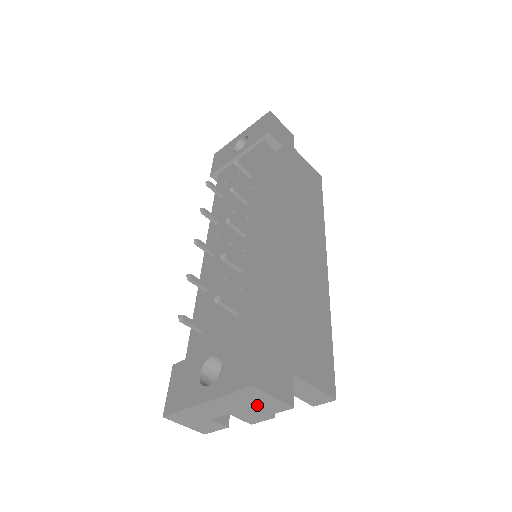
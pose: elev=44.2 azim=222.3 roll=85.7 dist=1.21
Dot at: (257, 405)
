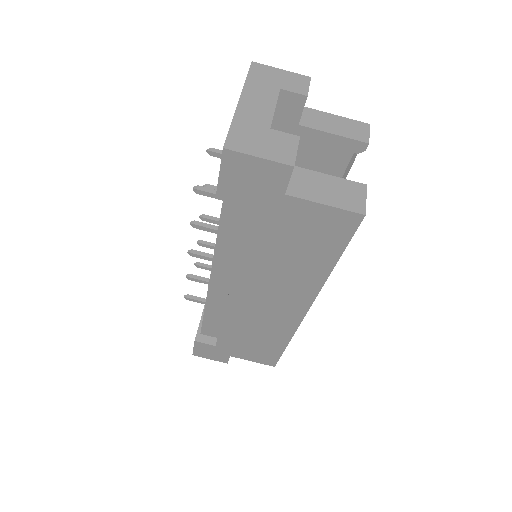
Dot at: (282, 86)
